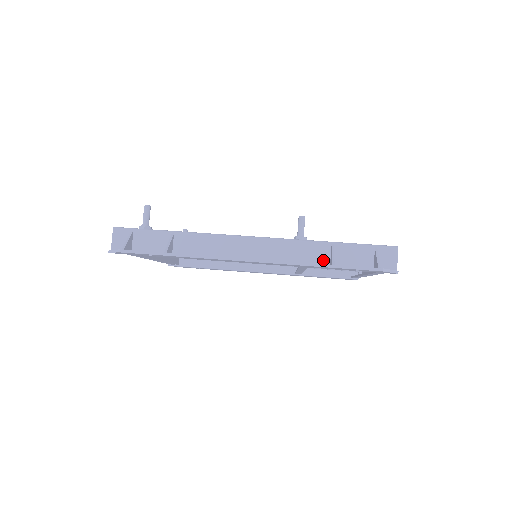
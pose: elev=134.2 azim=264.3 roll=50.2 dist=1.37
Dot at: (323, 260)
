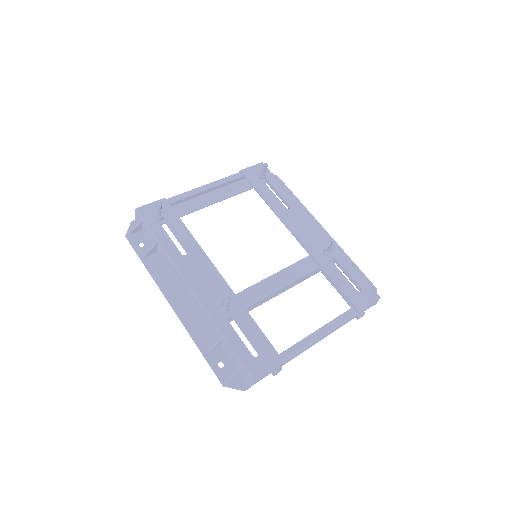
Dot at: (217, 338)
